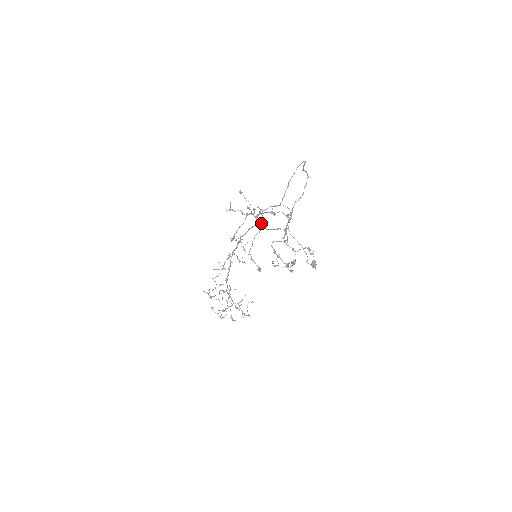
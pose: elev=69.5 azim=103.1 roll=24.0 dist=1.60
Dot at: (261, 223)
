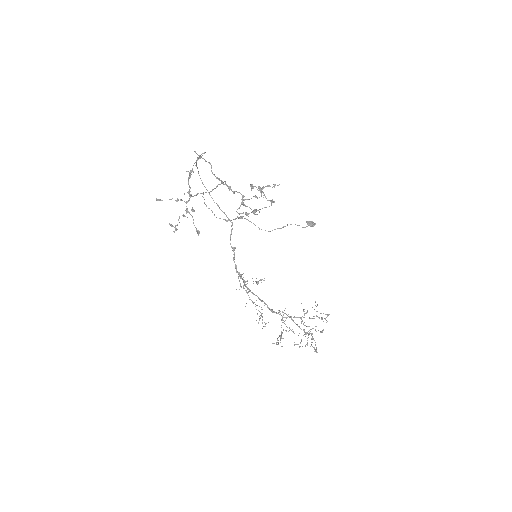
Dot at: (197, 194)
